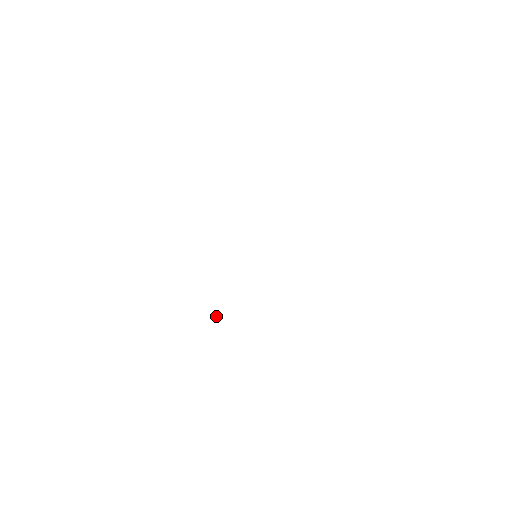
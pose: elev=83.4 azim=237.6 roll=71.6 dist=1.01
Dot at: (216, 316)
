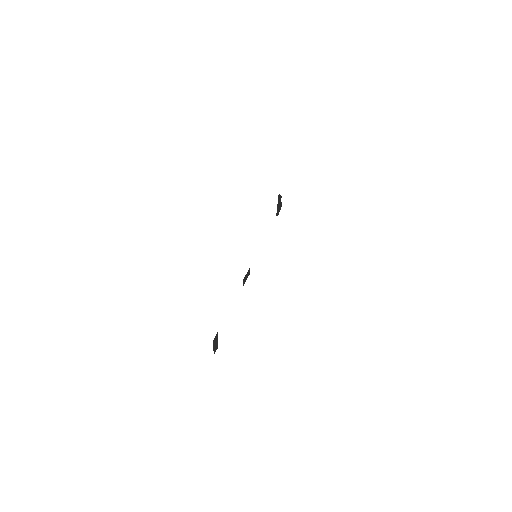
Dot at: occluded
